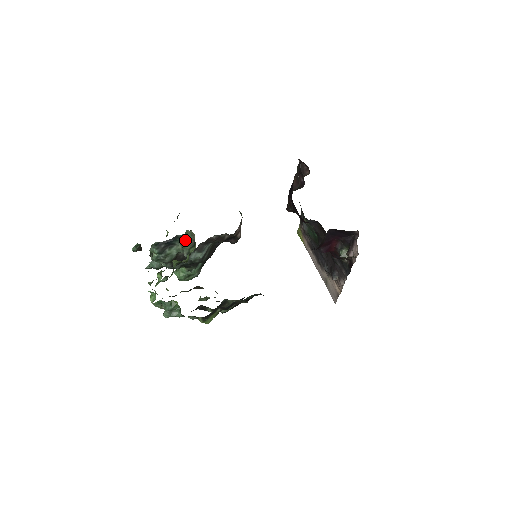
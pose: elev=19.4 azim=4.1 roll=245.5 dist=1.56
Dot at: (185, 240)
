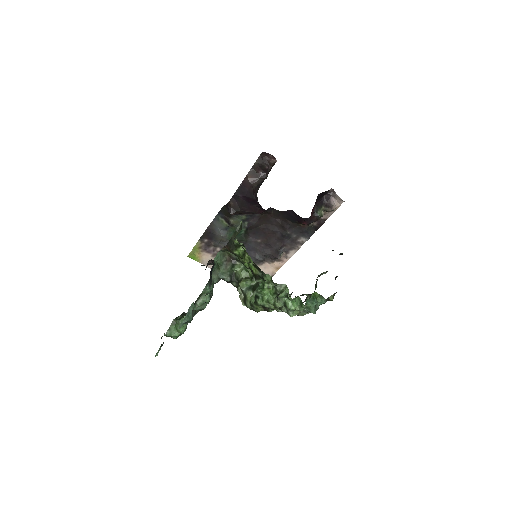
Dot at: (217, 266)
